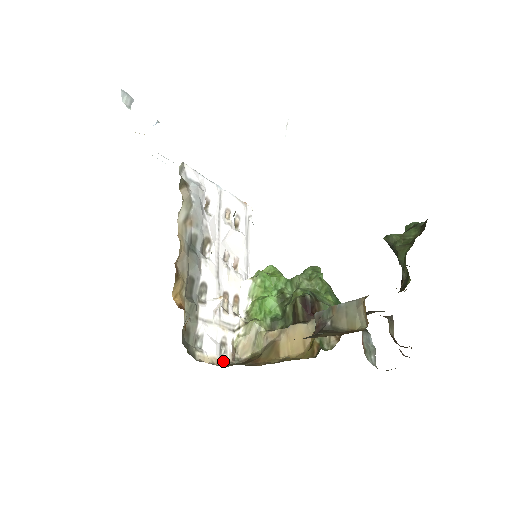
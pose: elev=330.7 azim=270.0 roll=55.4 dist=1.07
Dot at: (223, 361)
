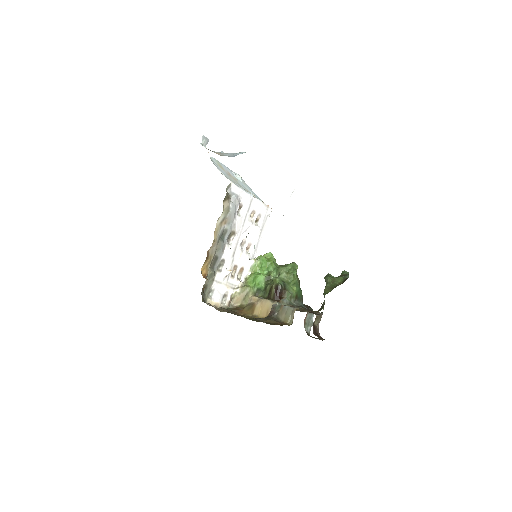
Dot at: (222, 305)
